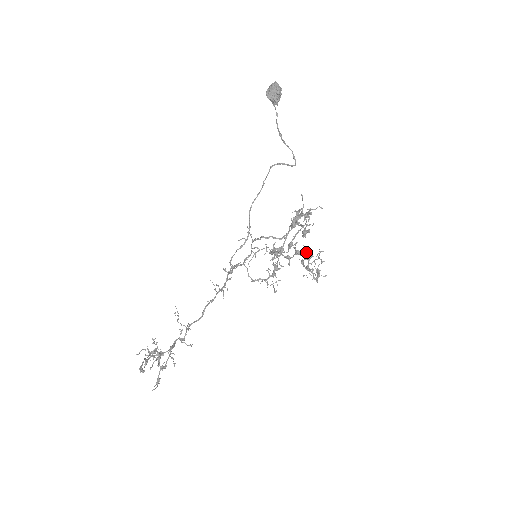
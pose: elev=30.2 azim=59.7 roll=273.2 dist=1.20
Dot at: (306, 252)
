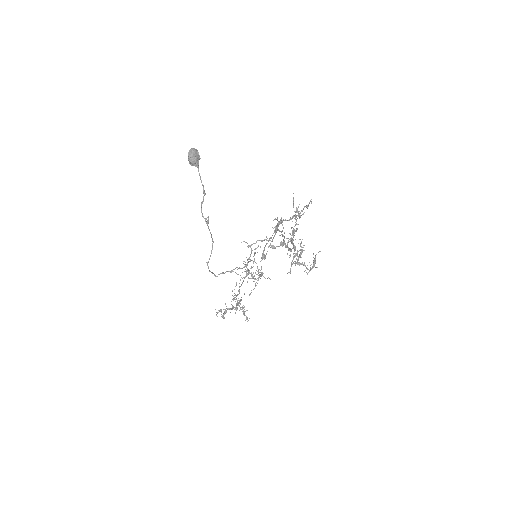
Dot at: occluded
